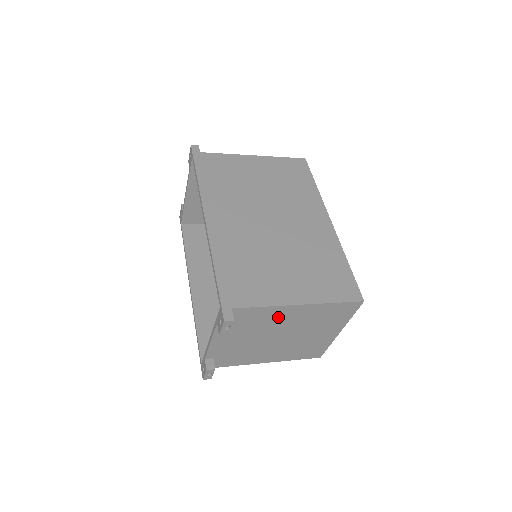
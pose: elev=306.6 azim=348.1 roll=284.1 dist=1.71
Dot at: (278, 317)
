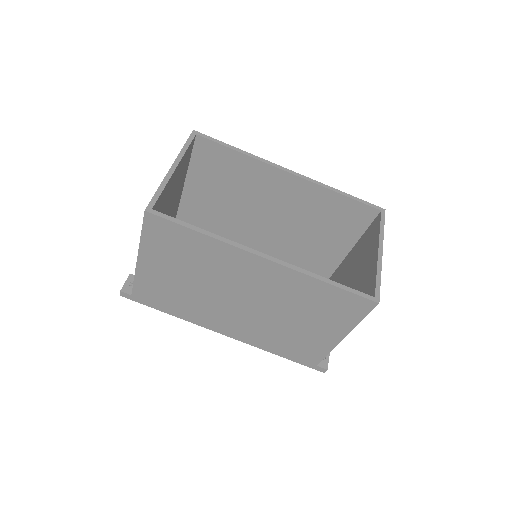
Dot at: occluded
